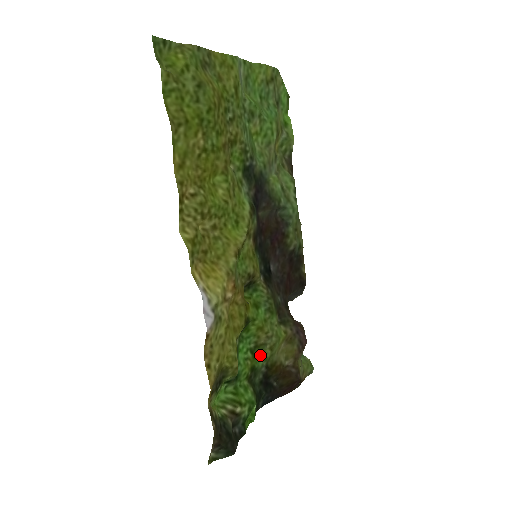
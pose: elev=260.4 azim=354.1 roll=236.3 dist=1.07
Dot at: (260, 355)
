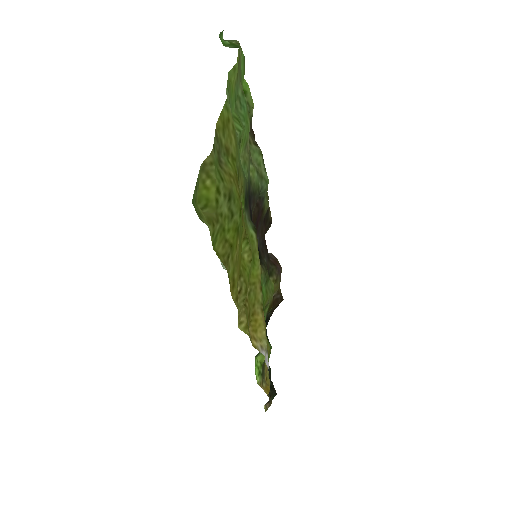
Dot at: (264, 312)
